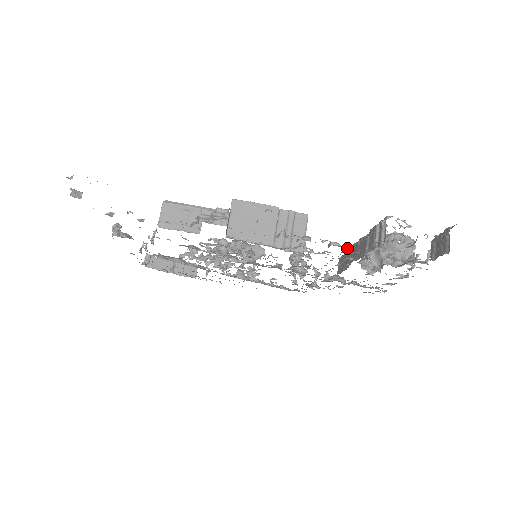
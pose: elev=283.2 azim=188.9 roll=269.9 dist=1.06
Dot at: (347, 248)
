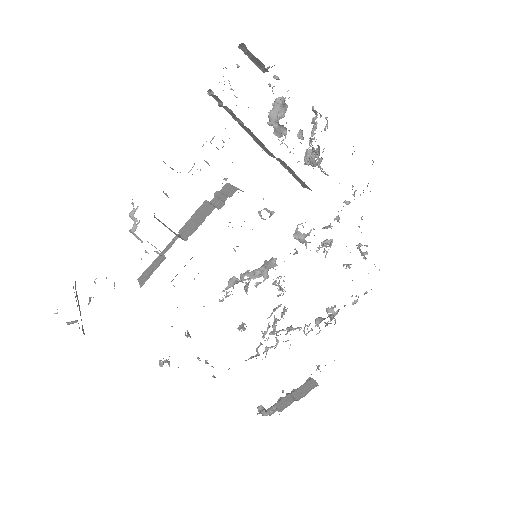
Dot at: occluded
